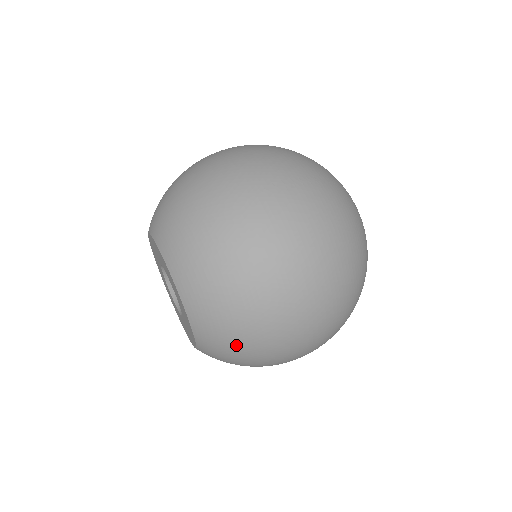
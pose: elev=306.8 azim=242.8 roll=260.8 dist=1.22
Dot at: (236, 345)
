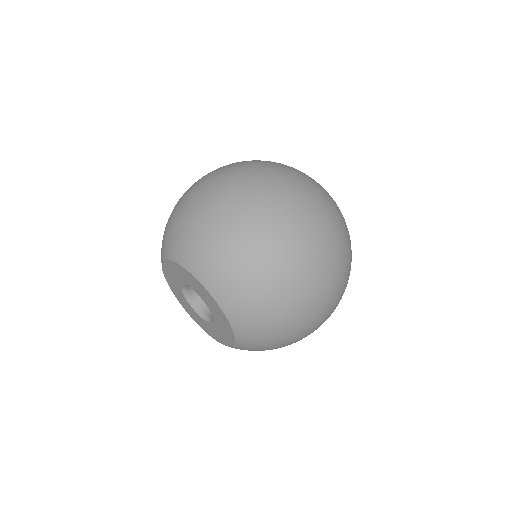
Dot at: (270, 348)
